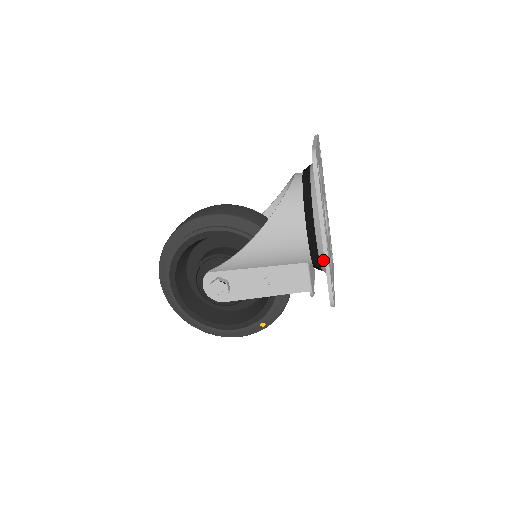
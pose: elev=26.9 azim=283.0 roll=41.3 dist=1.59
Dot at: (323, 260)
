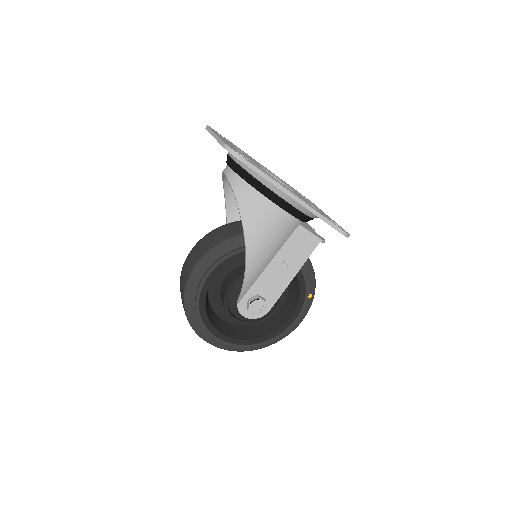
Dot at: (310, 213)
